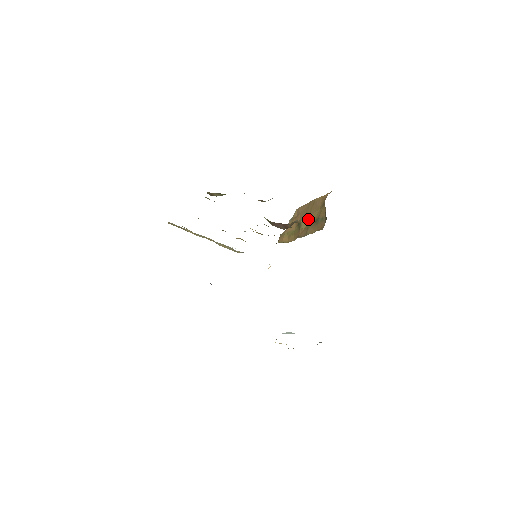
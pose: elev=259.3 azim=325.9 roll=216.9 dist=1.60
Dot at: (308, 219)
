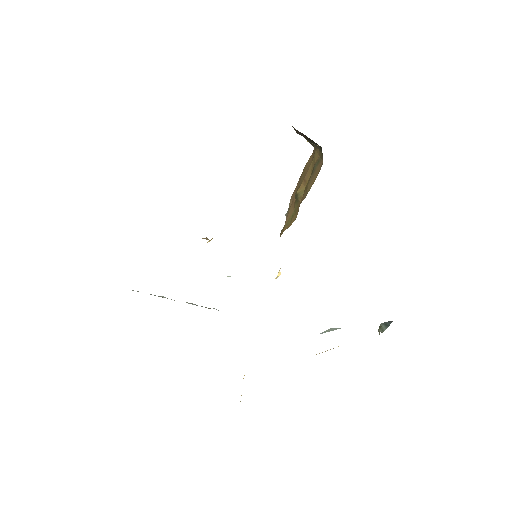
Dot at: (304, 183)
